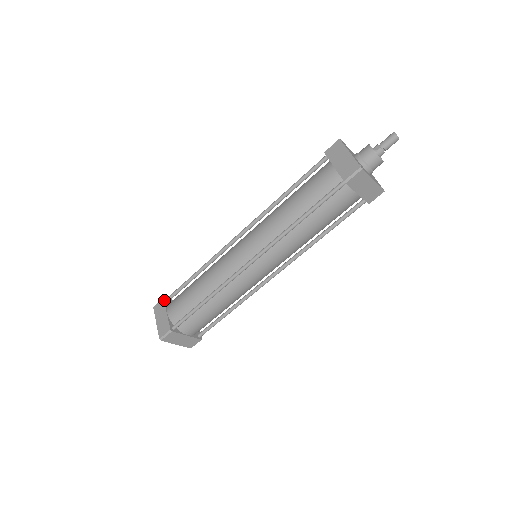
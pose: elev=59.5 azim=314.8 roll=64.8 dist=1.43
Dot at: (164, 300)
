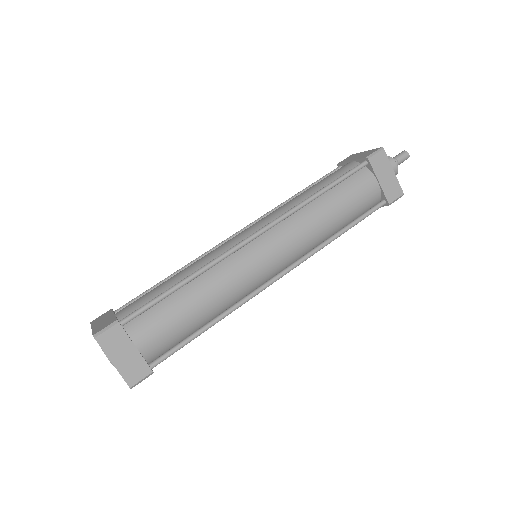
Dot at: (112, 309)
